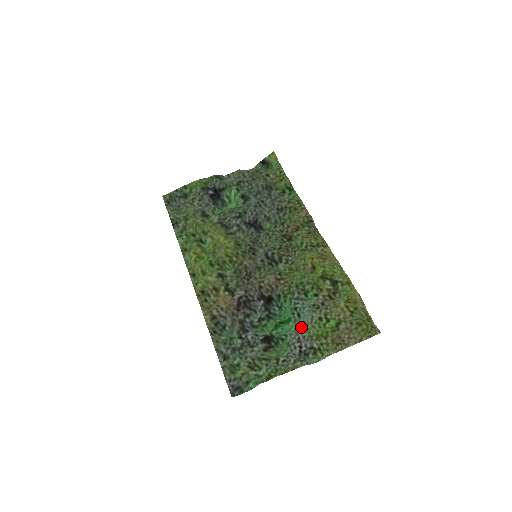
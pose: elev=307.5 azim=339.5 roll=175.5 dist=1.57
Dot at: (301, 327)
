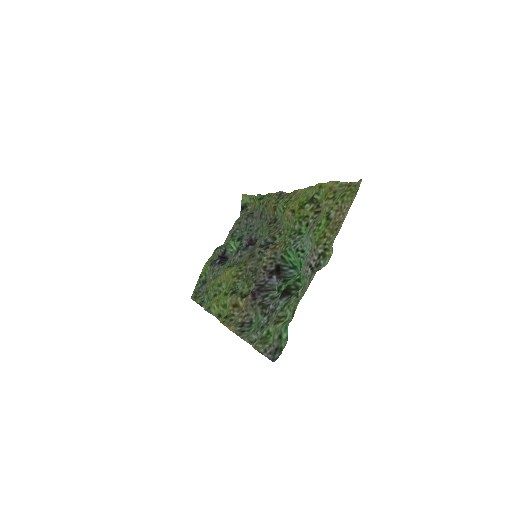
Dot at: (308, 256)
